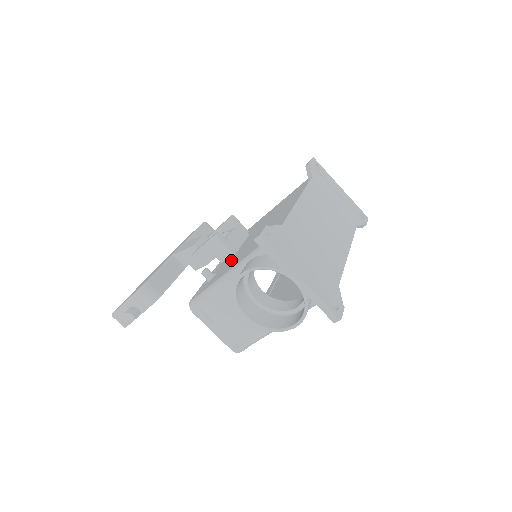
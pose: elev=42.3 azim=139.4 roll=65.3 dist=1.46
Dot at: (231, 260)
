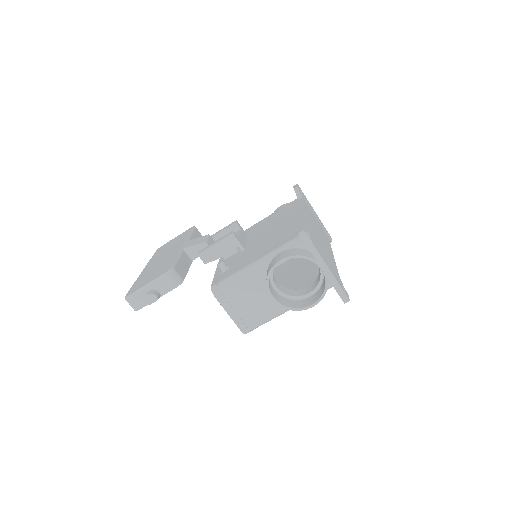
Dot at: (246, 255)
